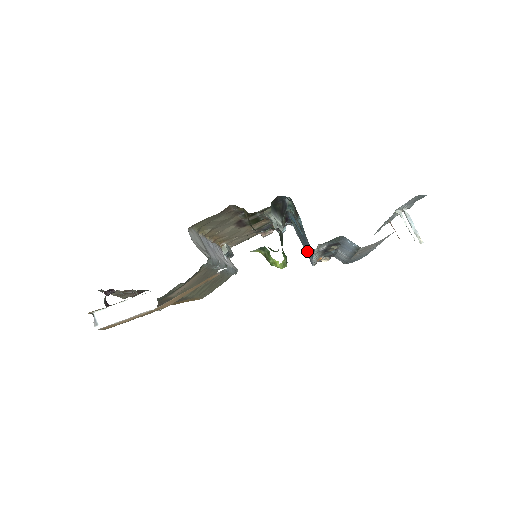
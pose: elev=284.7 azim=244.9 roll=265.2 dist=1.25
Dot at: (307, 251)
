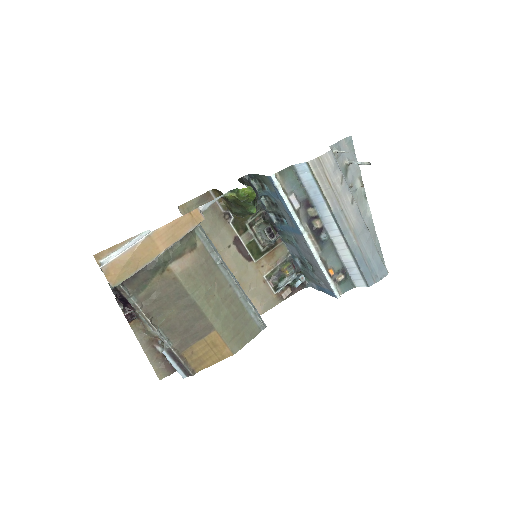
Dot at: (311, 260)
